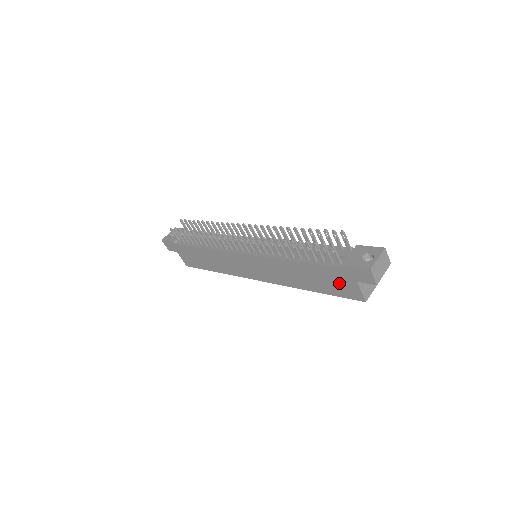
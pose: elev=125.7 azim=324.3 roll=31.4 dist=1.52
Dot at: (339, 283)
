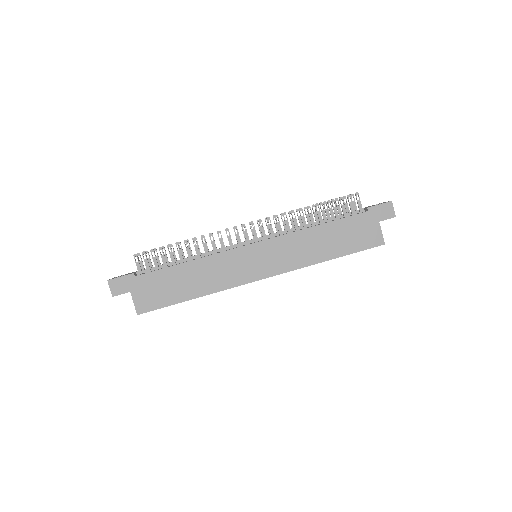
Dot at: (362, 232)
